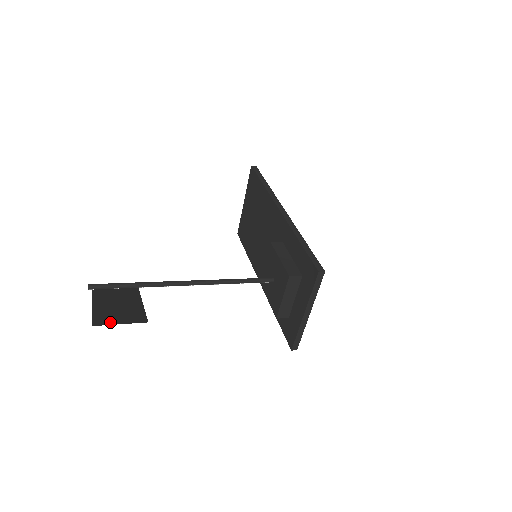
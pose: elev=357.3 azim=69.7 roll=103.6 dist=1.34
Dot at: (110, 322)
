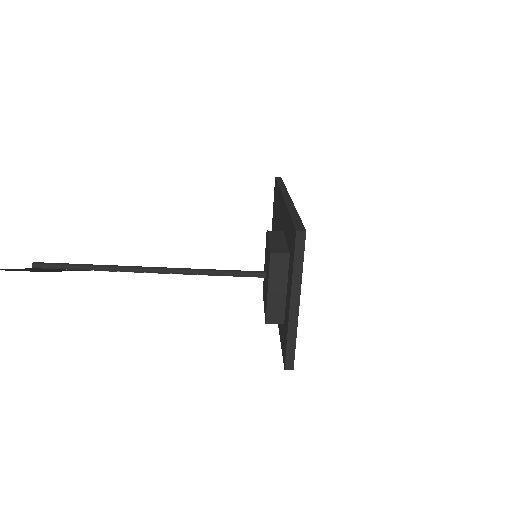
Dot at: occluded
